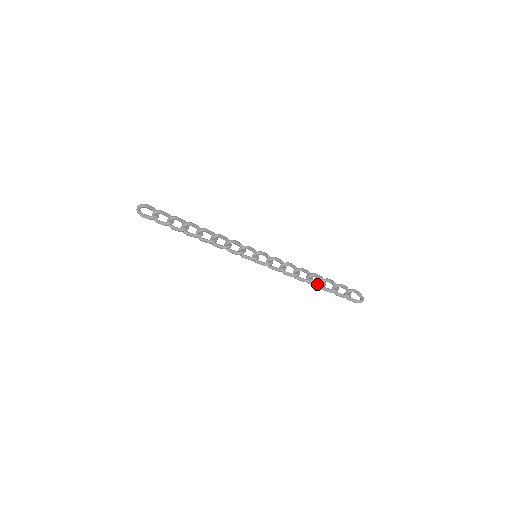
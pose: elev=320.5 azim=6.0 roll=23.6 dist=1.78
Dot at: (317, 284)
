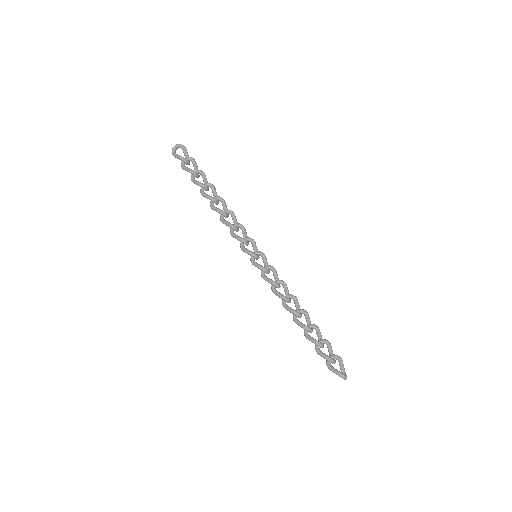
Dot at: (304, 324)
